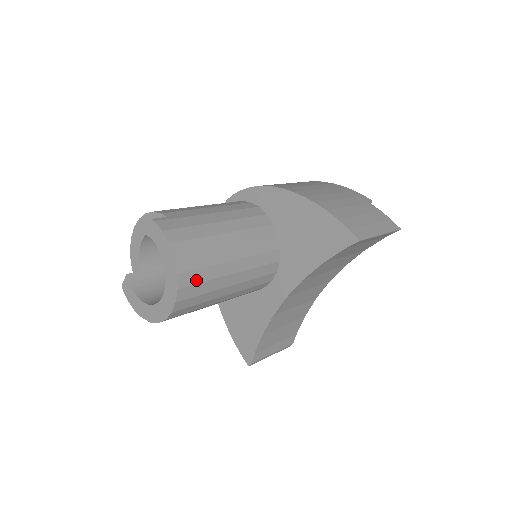
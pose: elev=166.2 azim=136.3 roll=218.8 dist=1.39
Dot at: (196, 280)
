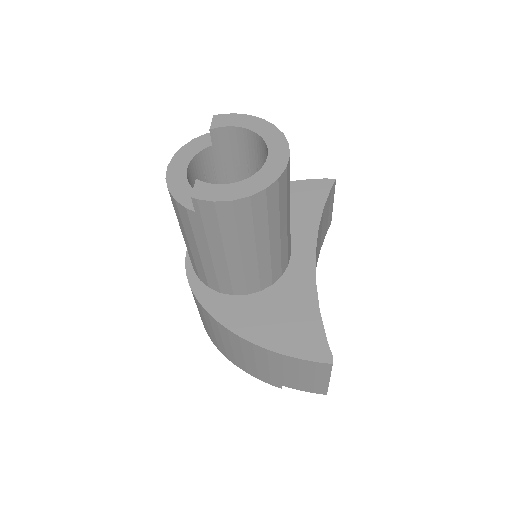
Dot at: occluded
